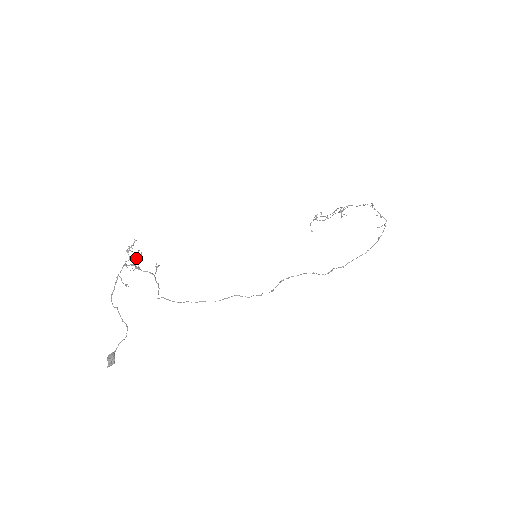
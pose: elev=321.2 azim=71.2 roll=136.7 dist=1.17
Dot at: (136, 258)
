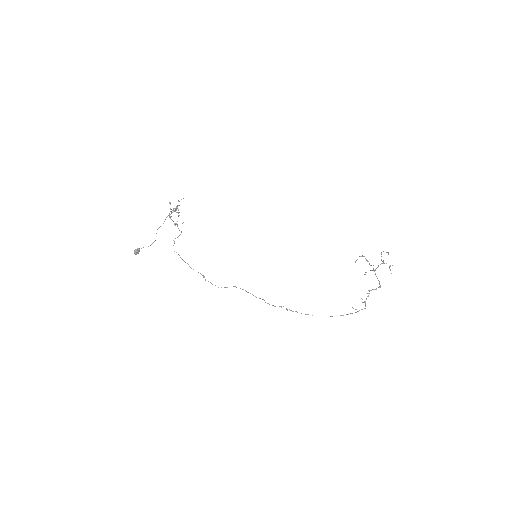
Dot at: (175, 210)
